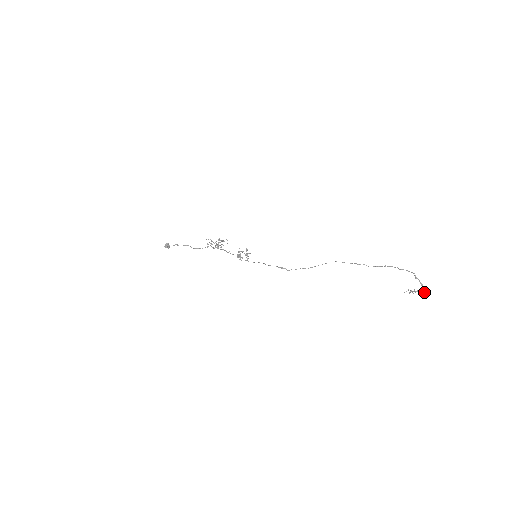
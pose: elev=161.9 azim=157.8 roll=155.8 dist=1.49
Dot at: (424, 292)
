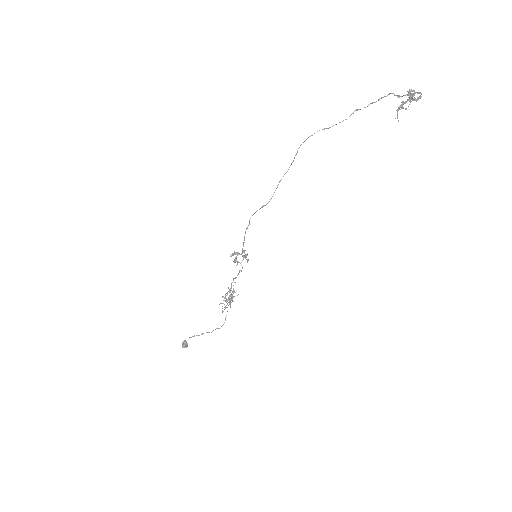
Dot at: (410, 90)
